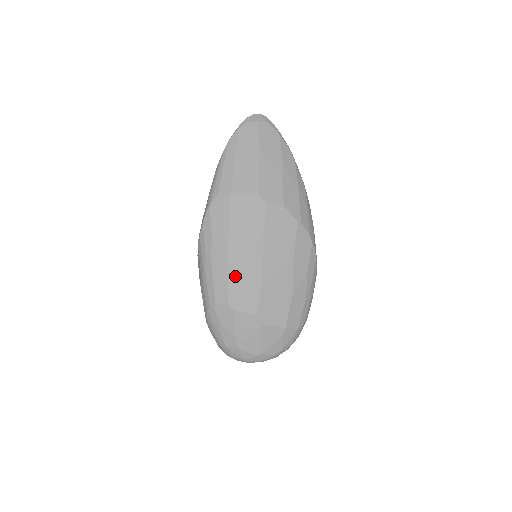
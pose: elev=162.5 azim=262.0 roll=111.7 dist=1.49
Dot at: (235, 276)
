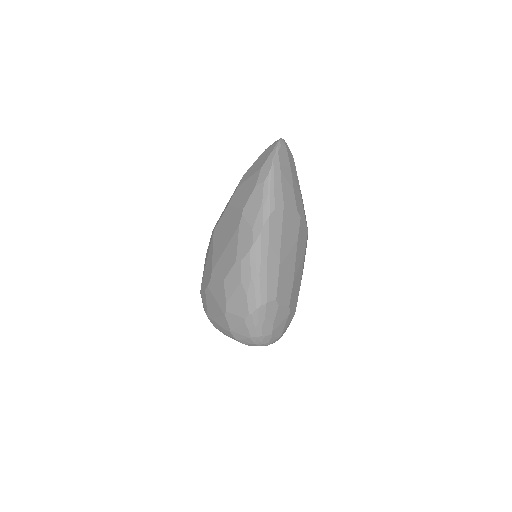
Dot at: (282, 277)
